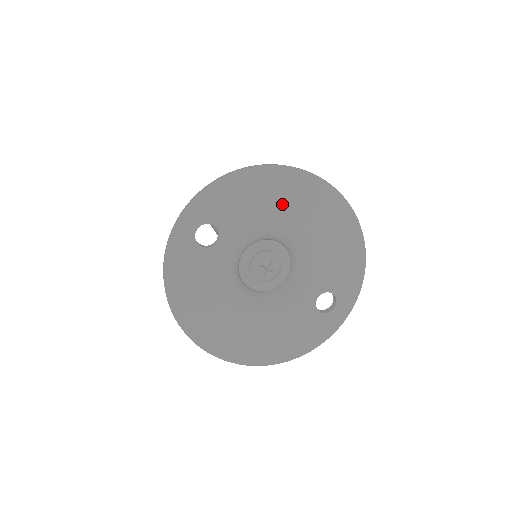
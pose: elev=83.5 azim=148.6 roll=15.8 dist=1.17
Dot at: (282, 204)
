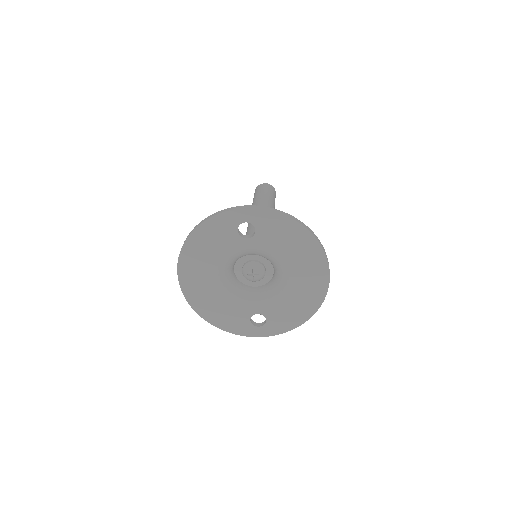
Dot at: (298, 259)
